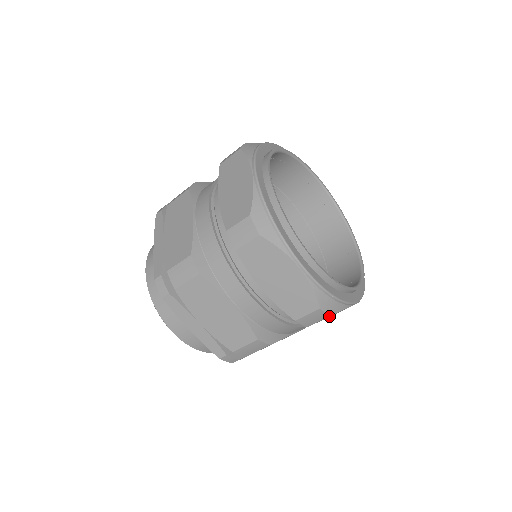
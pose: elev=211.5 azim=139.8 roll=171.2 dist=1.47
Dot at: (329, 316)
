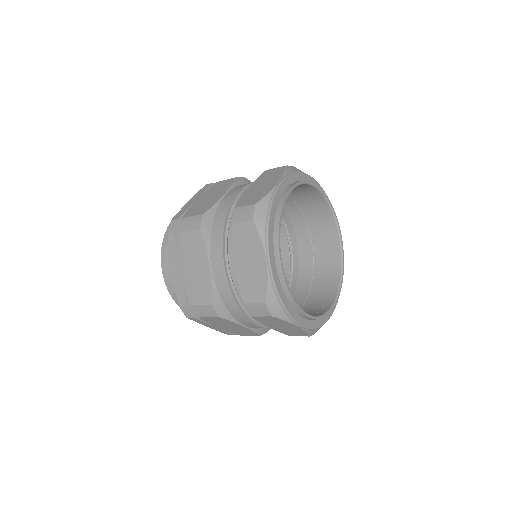
Dot at: (270, 316)
